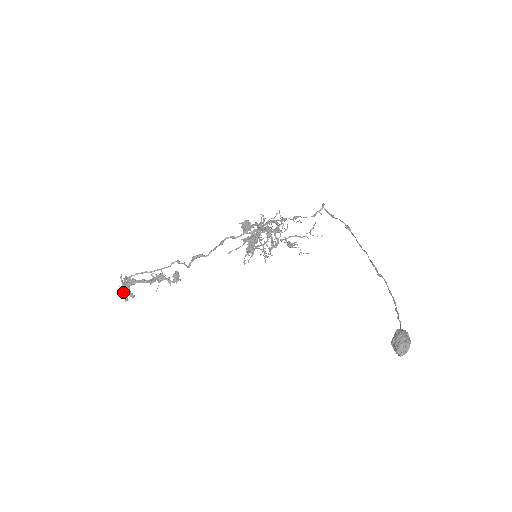
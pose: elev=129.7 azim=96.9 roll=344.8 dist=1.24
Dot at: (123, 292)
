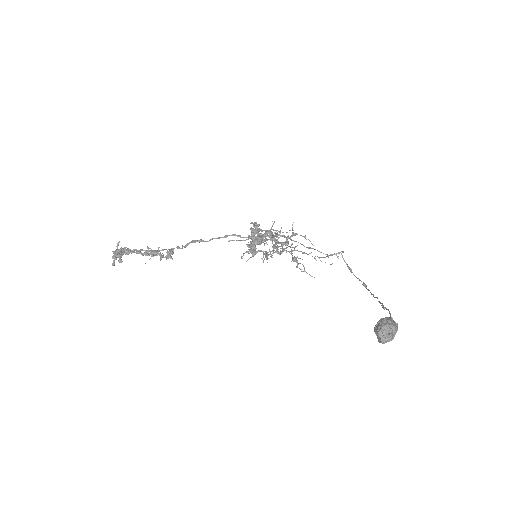
Dot at: (113, 256)
